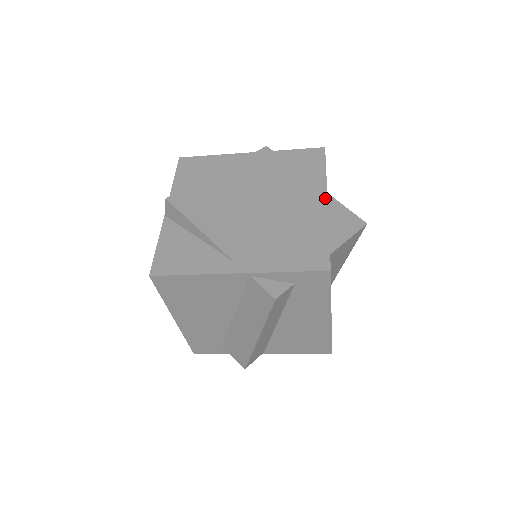
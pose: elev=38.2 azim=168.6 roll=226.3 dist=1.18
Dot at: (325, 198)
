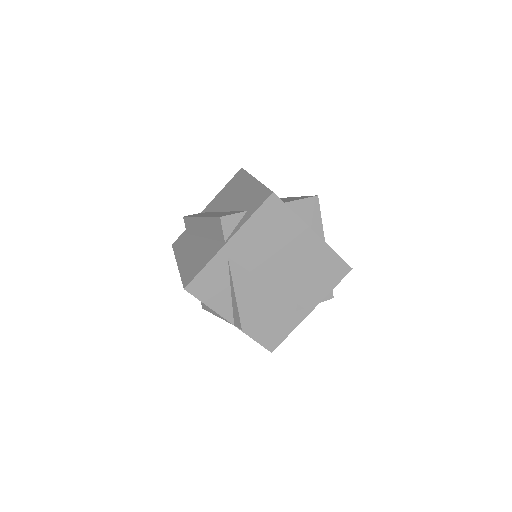
Dot at: (312, 232)
